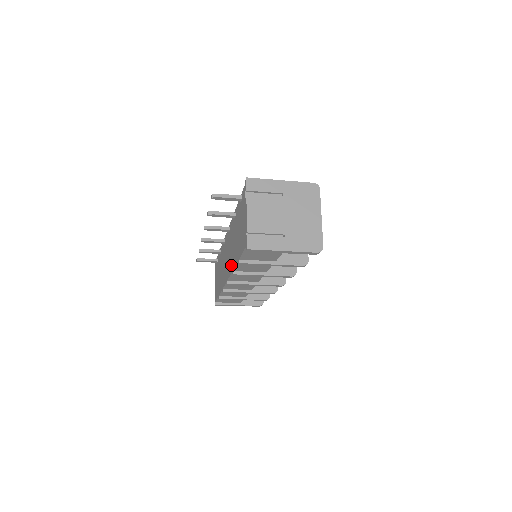
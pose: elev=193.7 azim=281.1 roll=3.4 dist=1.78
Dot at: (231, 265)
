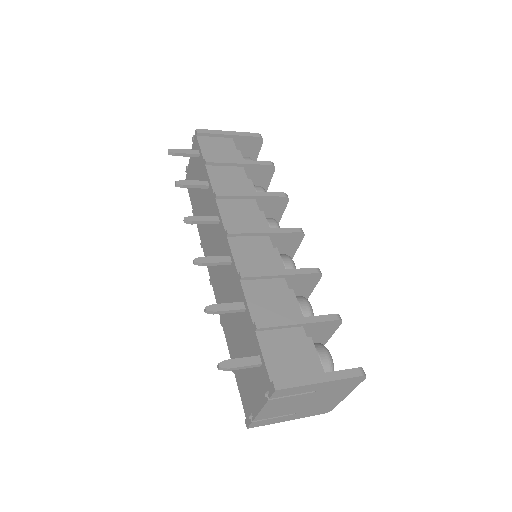
Dot at: occluded
